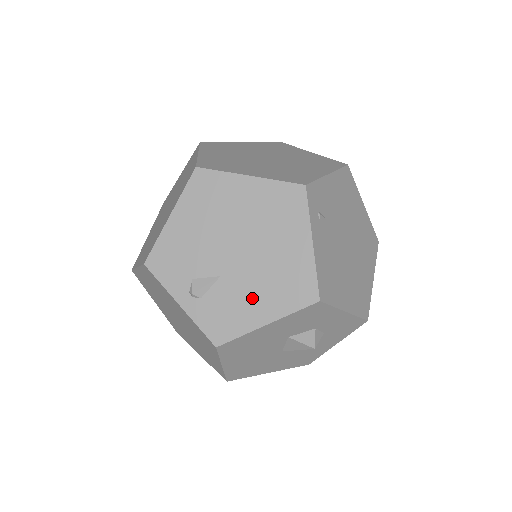
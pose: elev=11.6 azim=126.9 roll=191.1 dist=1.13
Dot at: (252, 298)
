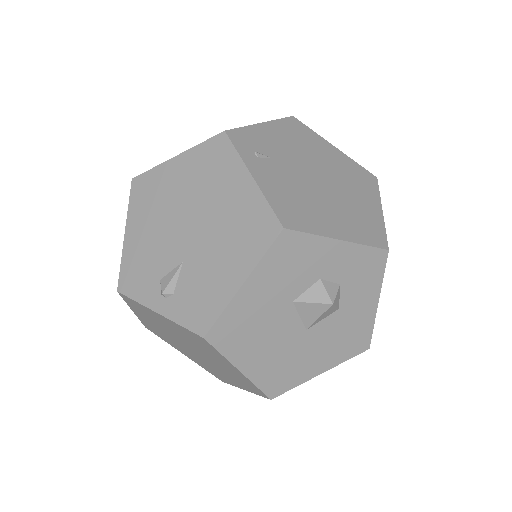
Dot at: (218, 266)
